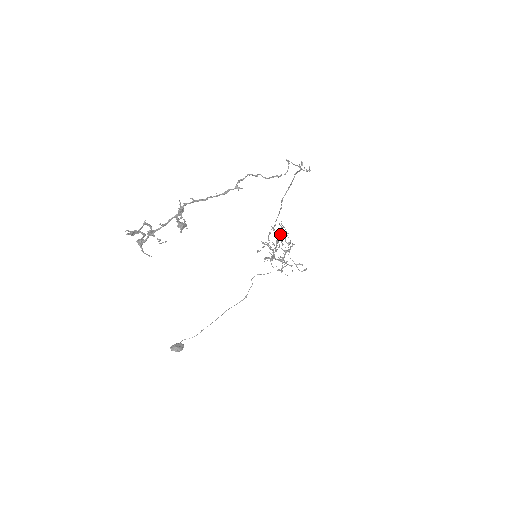
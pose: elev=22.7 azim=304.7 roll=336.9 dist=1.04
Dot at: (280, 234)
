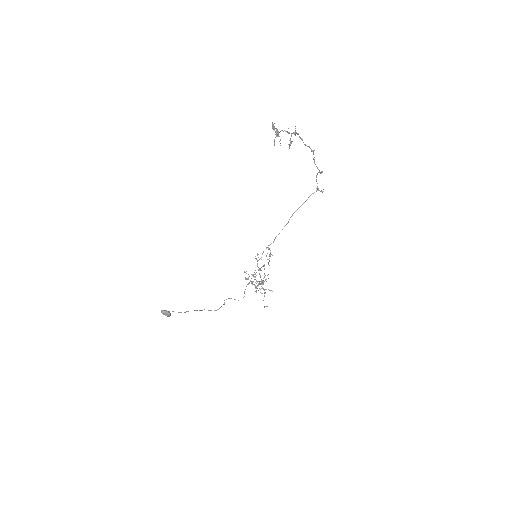
Dot at: occluded
